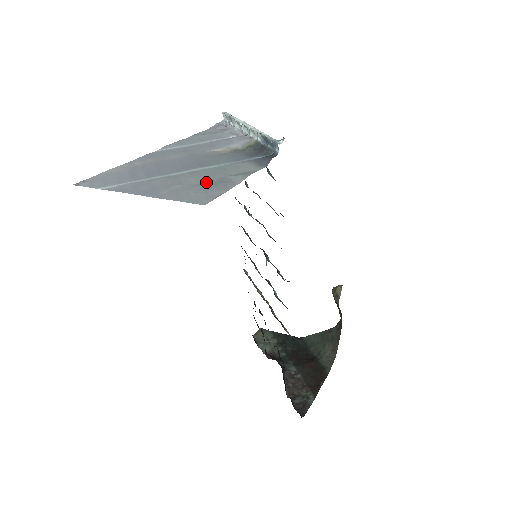
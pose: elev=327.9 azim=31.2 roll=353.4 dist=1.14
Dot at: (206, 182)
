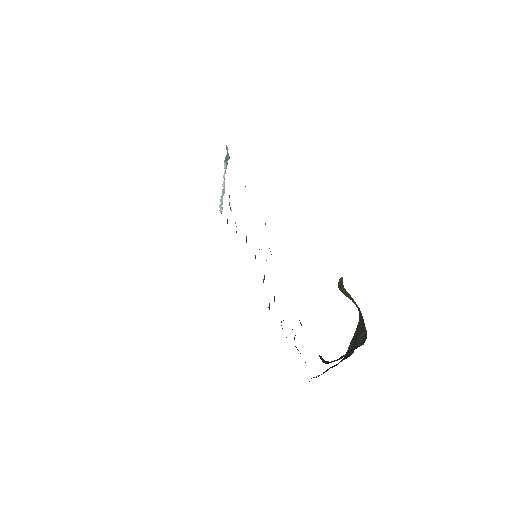
Dot at: occluded
